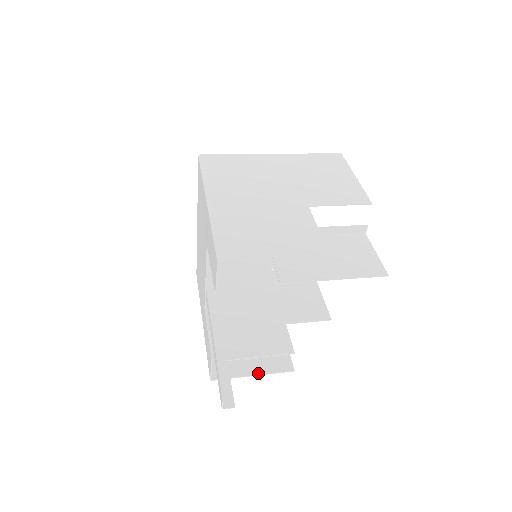
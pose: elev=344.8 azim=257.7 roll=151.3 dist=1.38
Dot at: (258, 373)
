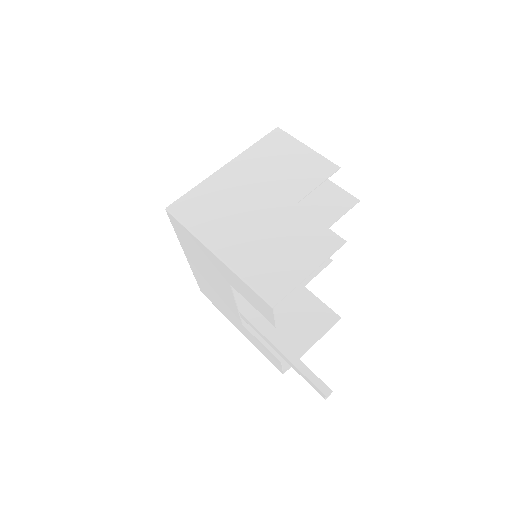
Dot at: occluded
